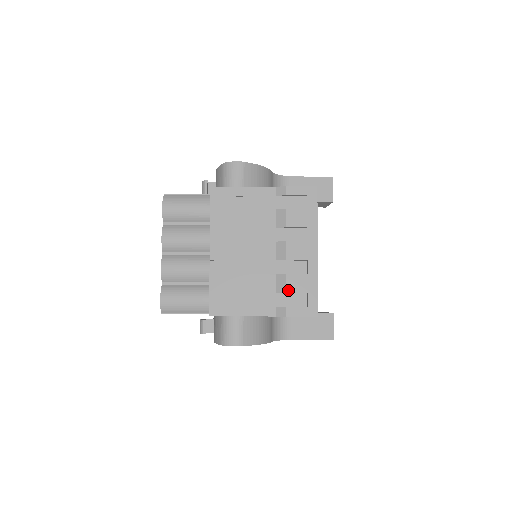
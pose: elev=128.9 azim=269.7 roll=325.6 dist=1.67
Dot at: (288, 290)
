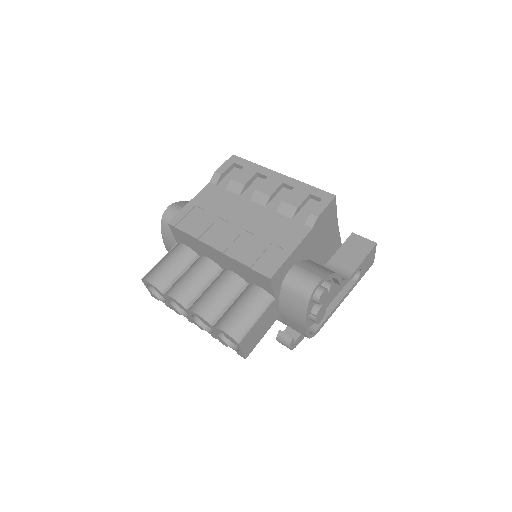
Dot at: (296, 206)
